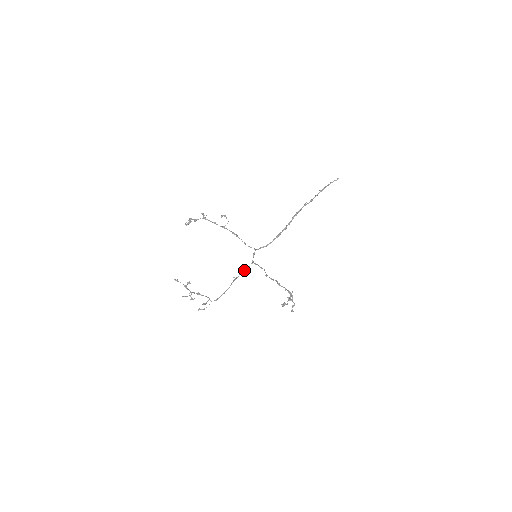
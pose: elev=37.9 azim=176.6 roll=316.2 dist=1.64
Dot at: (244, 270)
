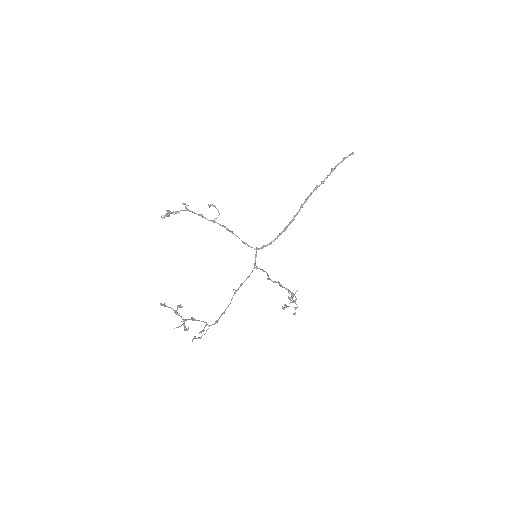
Dot at: (246, 278)
